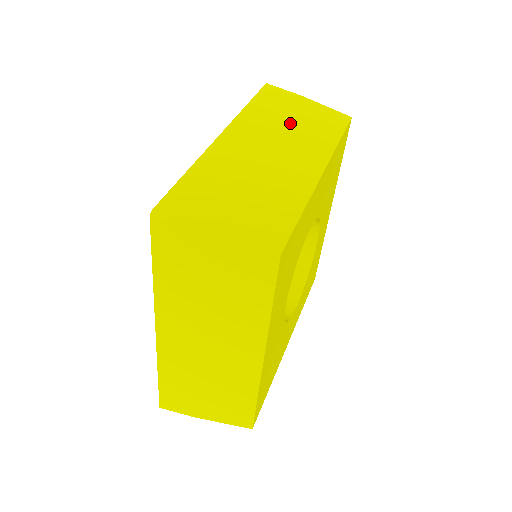
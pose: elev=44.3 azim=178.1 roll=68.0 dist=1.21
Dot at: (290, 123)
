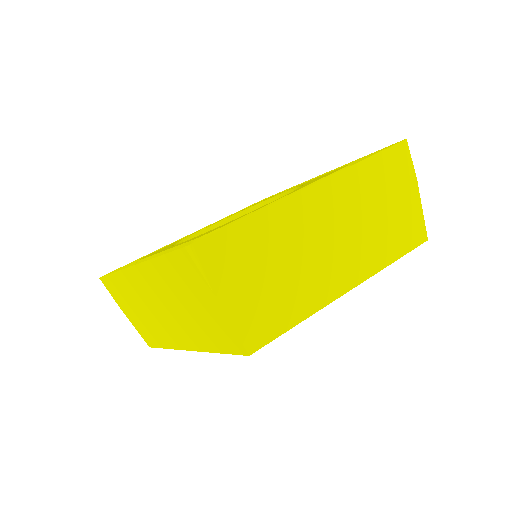
Dot at: (377, 212)
